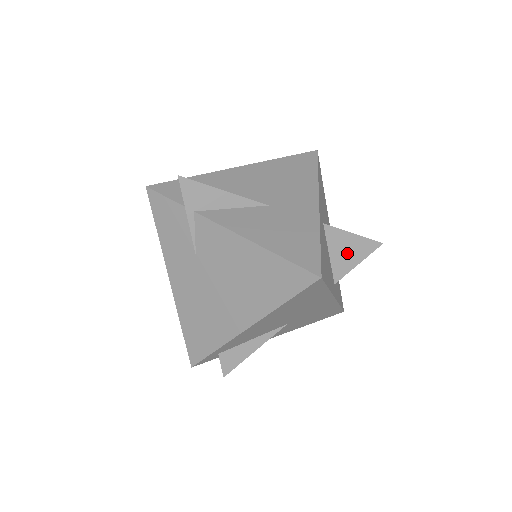
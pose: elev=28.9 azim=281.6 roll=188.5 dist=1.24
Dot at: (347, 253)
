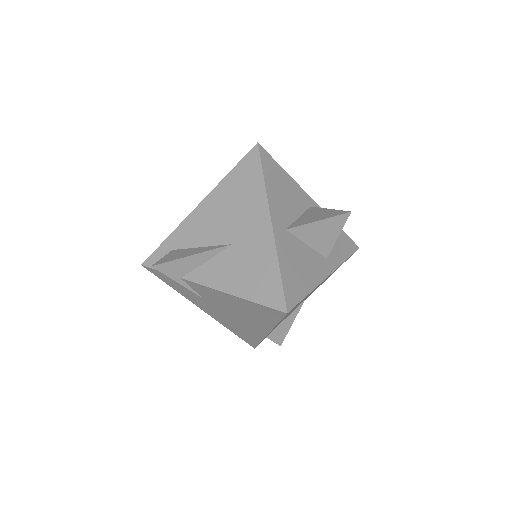
Dot at: (322, 235)
